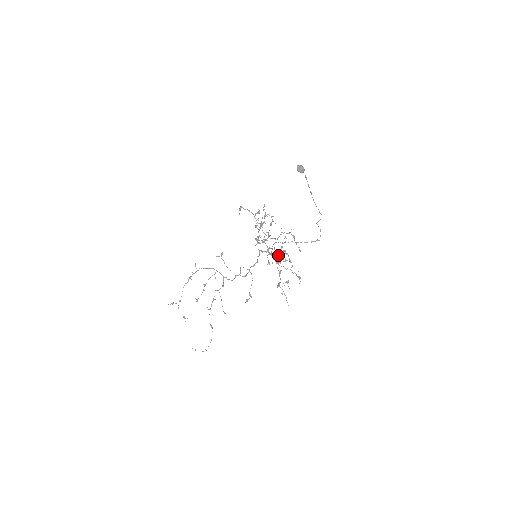
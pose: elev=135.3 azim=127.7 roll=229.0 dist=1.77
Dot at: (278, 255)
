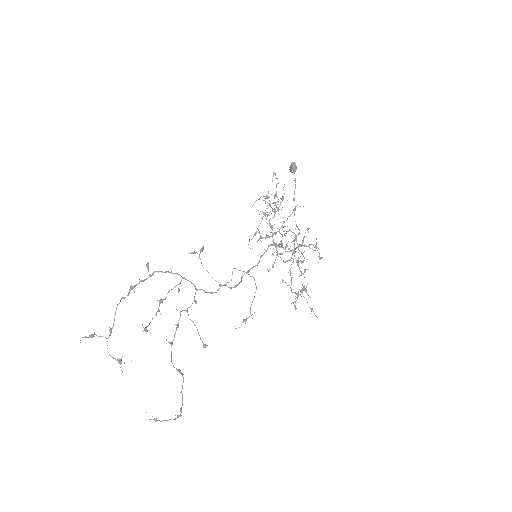
Dot at: (292, 254)
